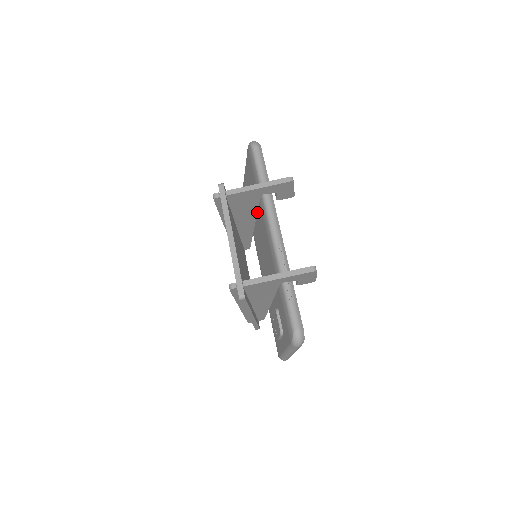
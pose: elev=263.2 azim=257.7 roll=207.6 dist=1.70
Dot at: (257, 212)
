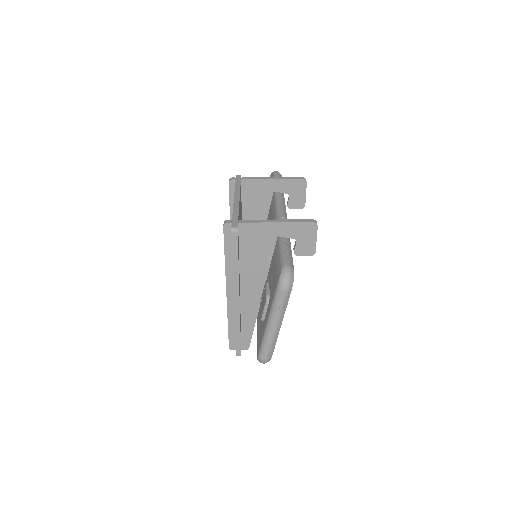
Dot at: occluded
